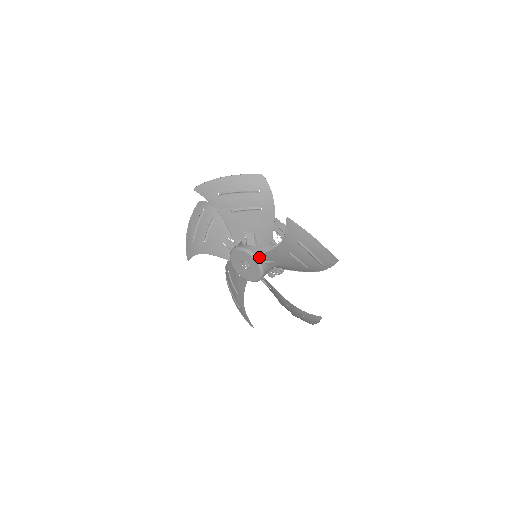
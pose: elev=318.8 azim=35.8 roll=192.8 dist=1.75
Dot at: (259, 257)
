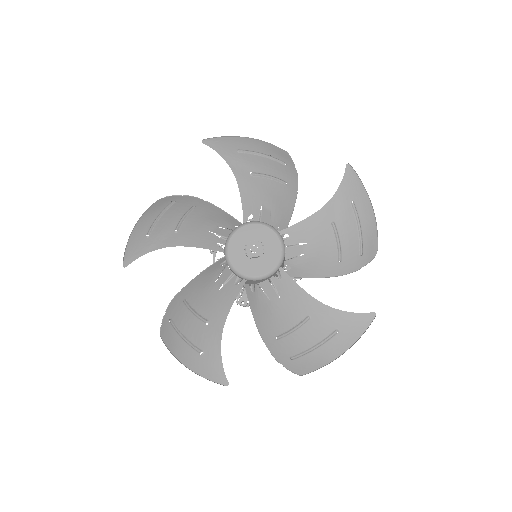
Dot at: (248, 223)
